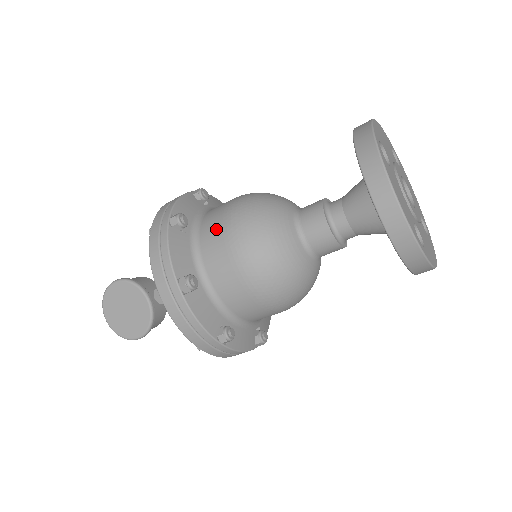
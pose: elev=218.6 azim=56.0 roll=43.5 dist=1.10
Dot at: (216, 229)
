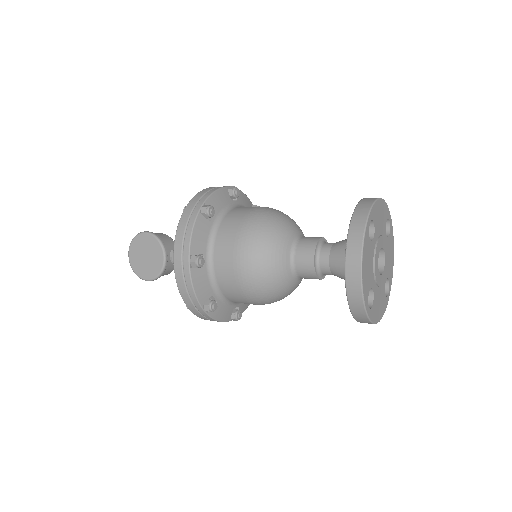
Dot at: (233, 228)
